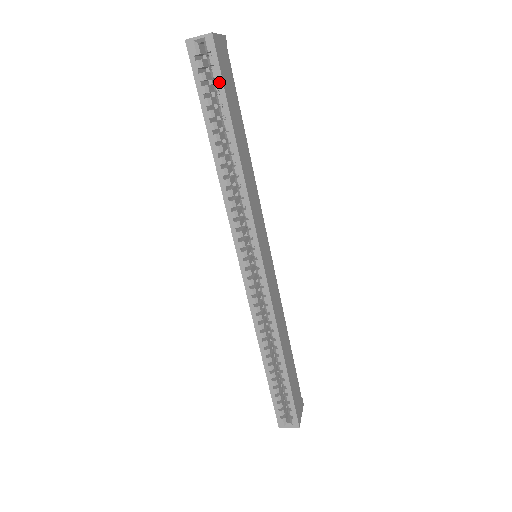
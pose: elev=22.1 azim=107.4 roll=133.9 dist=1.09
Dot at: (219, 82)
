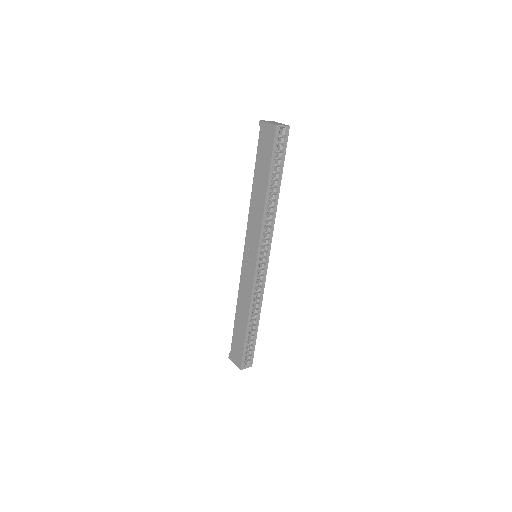
Dot at: (284, 153)
